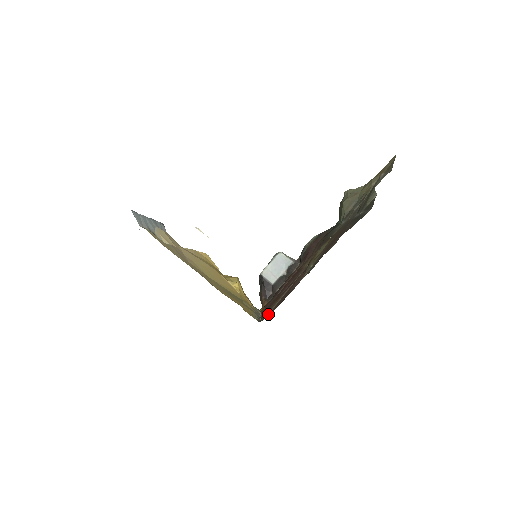
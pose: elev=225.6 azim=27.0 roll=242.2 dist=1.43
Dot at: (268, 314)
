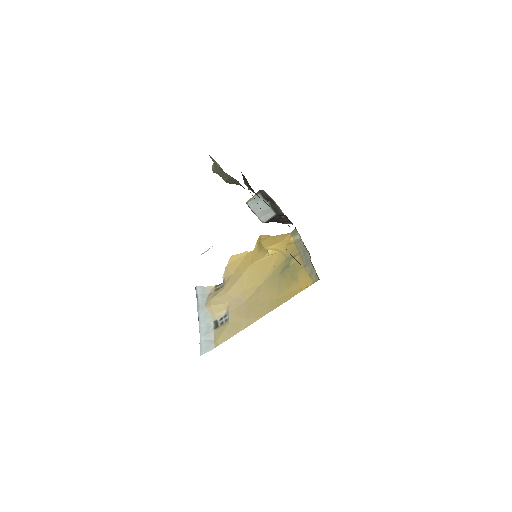
Dot at: occluded
